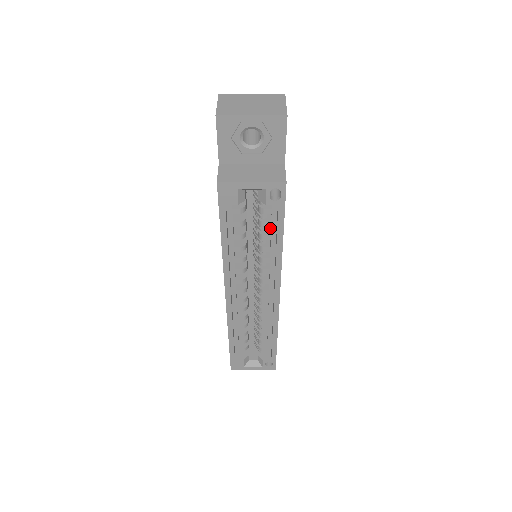
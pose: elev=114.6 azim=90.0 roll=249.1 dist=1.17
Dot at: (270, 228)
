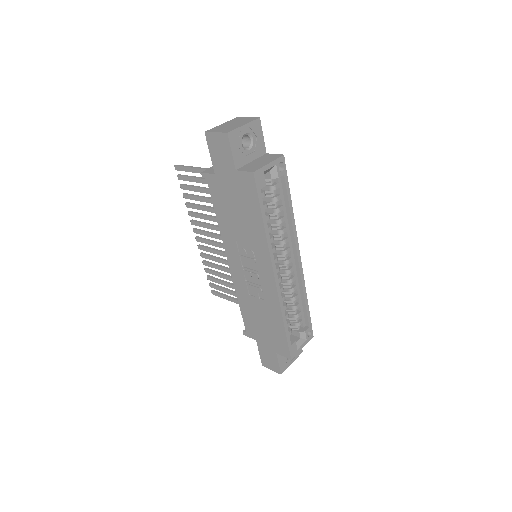
Dot at: (277, 205)
